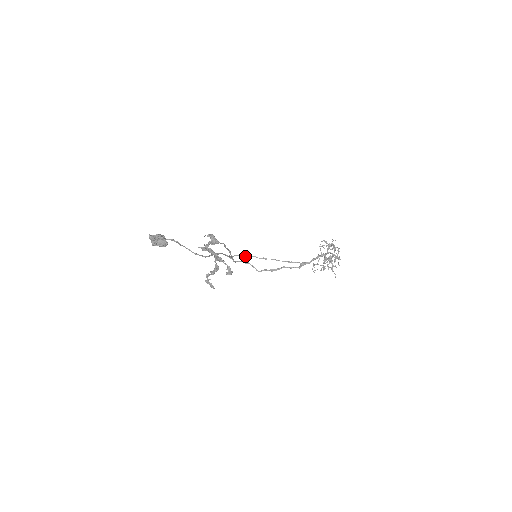
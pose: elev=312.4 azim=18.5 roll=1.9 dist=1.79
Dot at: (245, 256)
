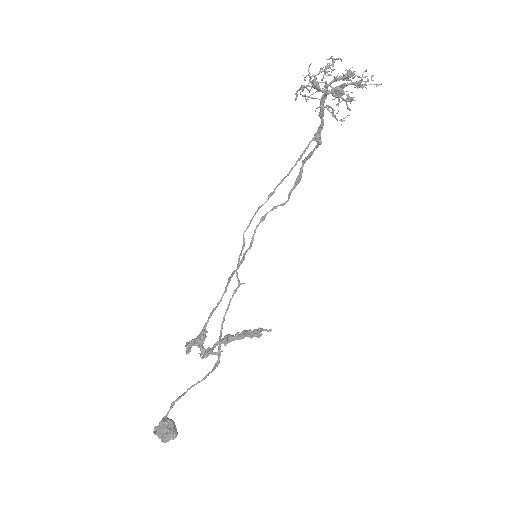
Dot at: (252, 218)
